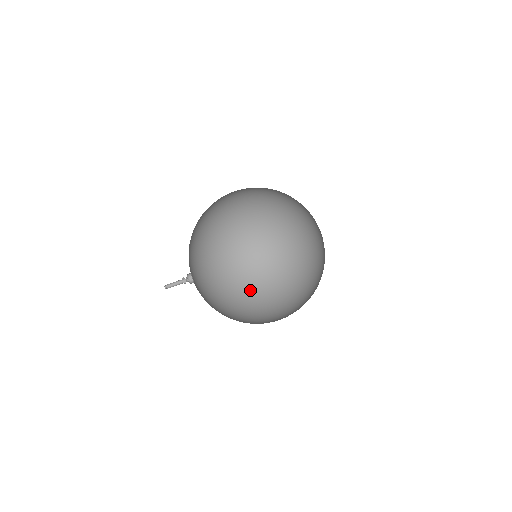
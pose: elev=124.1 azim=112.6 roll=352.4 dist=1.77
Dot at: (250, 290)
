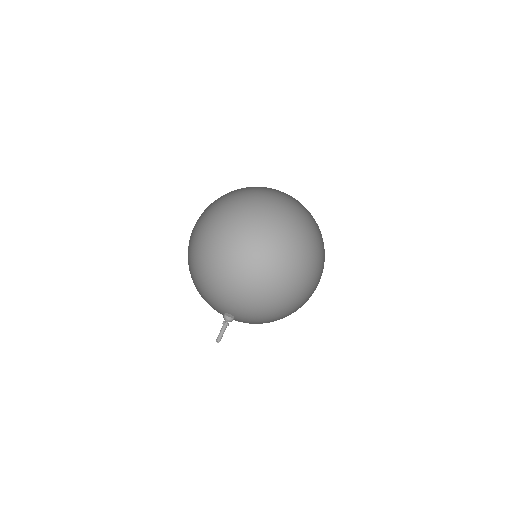
Dot at: (225, 273)
